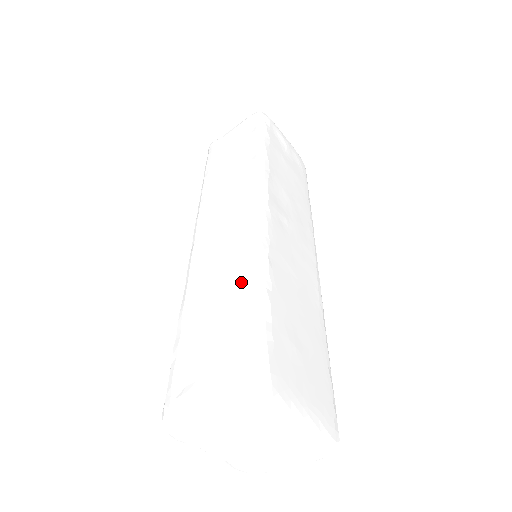
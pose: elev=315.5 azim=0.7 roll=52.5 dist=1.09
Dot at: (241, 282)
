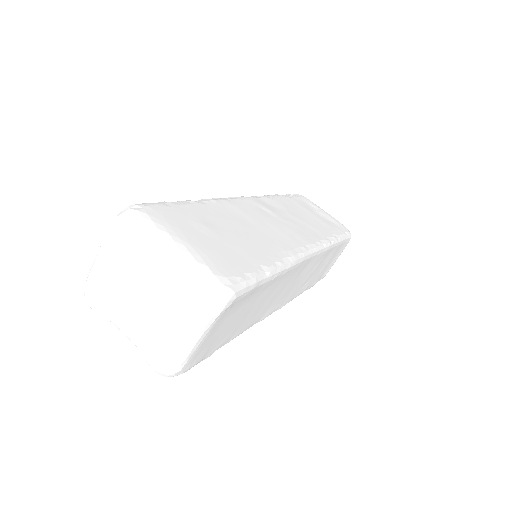
Dot at: occluded
